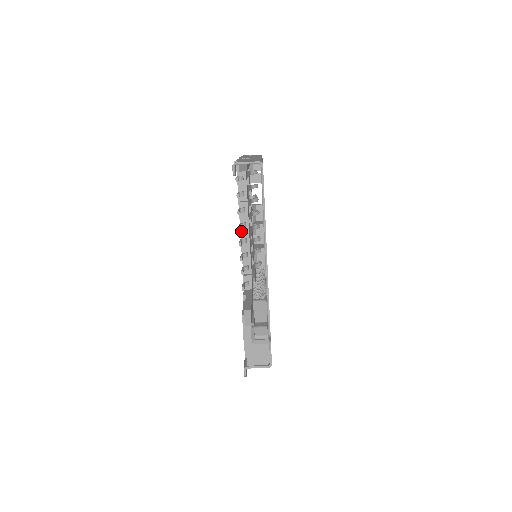
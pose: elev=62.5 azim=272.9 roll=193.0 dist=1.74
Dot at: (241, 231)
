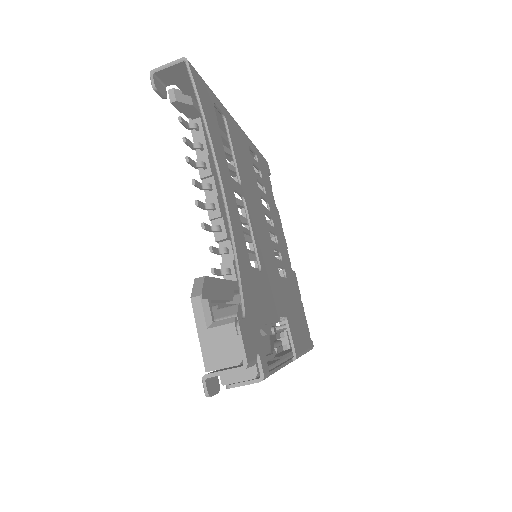
Dot at: (207, 199)
